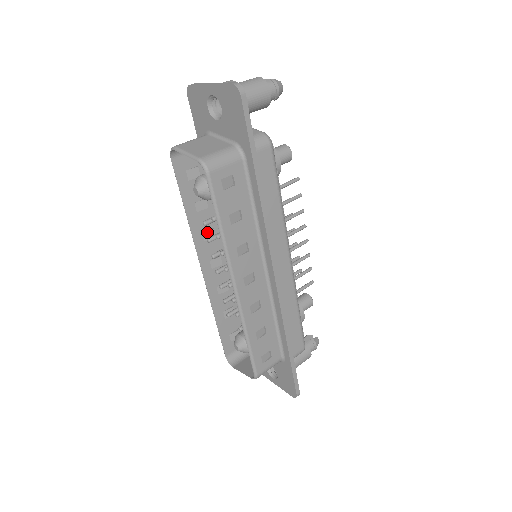
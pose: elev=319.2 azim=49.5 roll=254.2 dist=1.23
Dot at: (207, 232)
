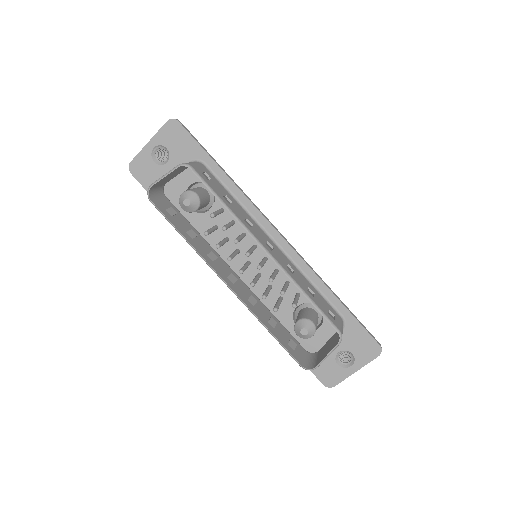
Dot at: (209, 254)
